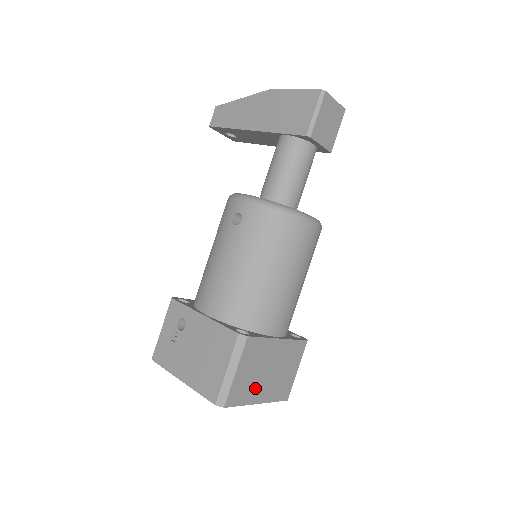
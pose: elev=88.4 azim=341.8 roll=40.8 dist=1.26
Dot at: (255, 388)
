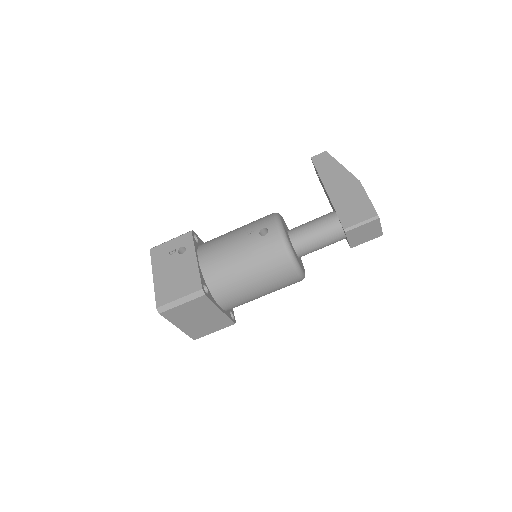
Dot at: (184, 320)
